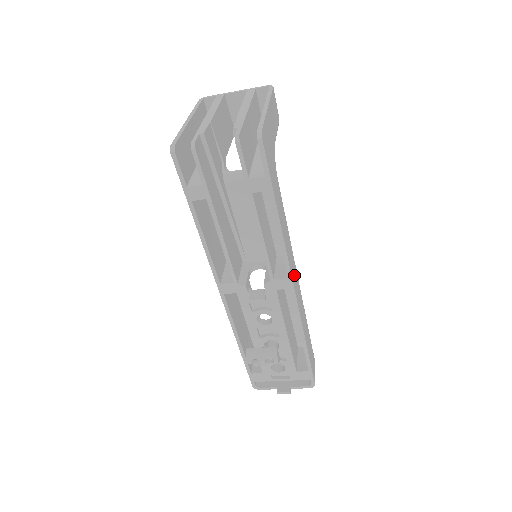
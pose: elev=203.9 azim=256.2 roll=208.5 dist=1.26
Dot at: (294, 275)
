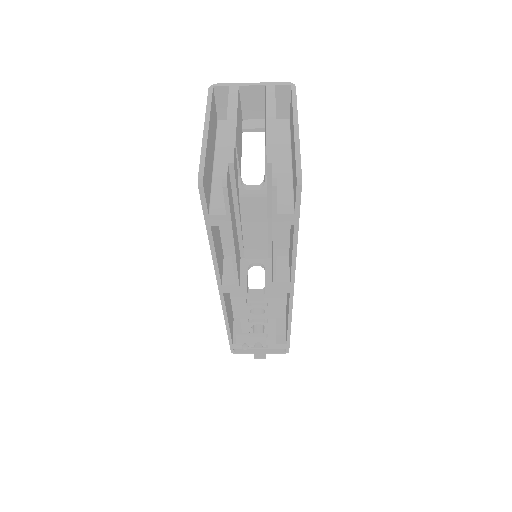
Dot at: occluded
